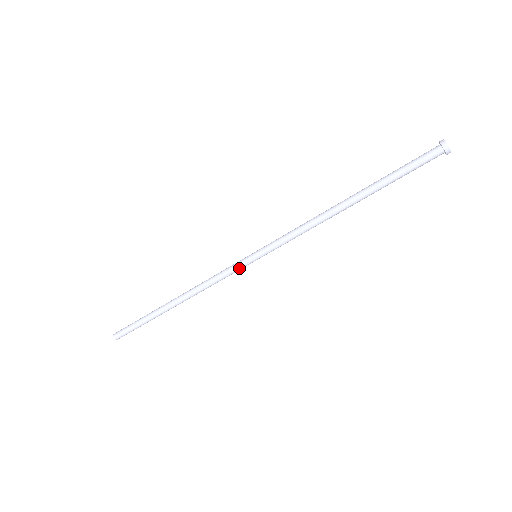
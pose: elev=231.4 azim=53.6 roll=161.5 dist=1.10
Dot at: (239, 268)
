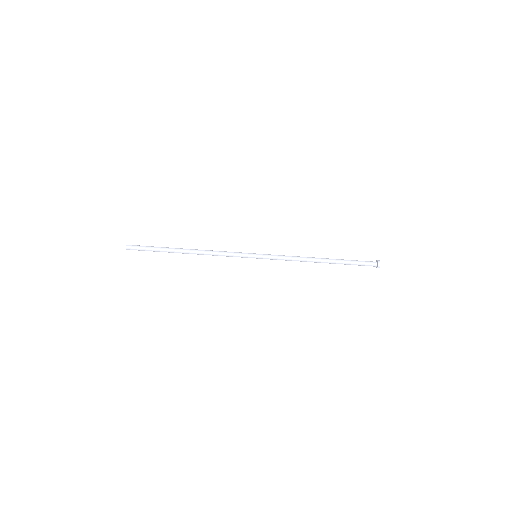
Dot at: (243, 254)
